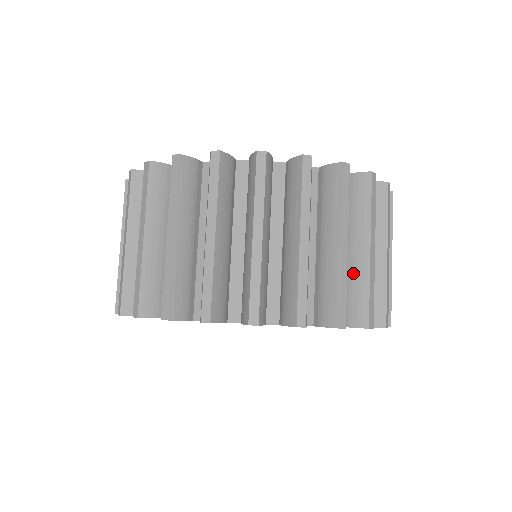
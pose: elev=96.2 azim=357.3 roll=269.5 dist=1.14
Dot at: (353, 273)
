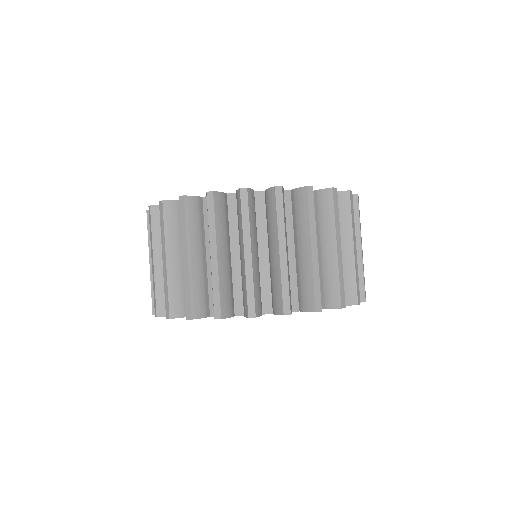
Dot at: (326, 268)
